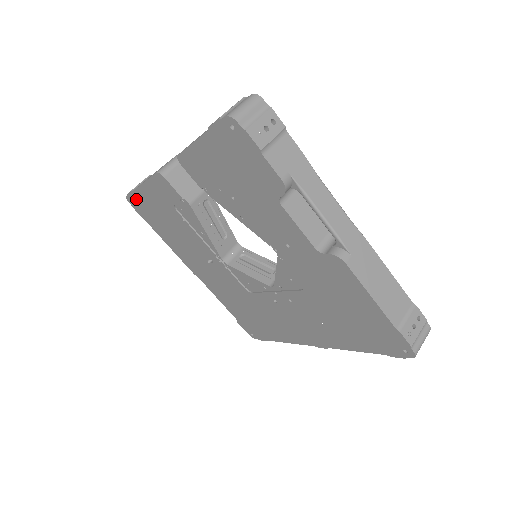
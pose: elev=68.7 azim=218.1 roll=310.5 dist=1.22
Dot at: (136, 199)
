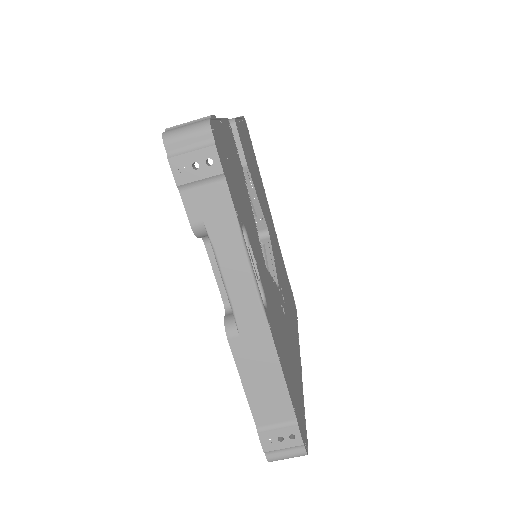
Dot at: occluded
